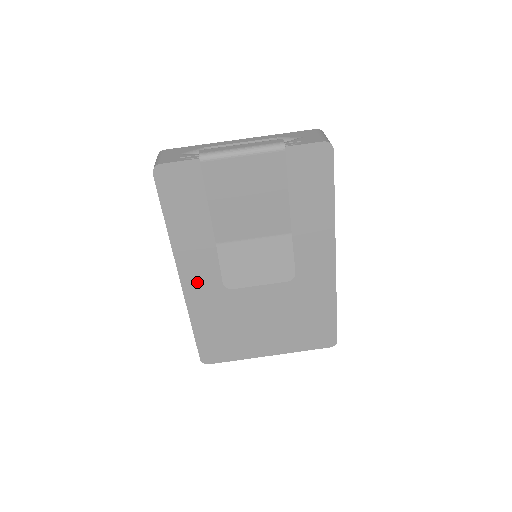
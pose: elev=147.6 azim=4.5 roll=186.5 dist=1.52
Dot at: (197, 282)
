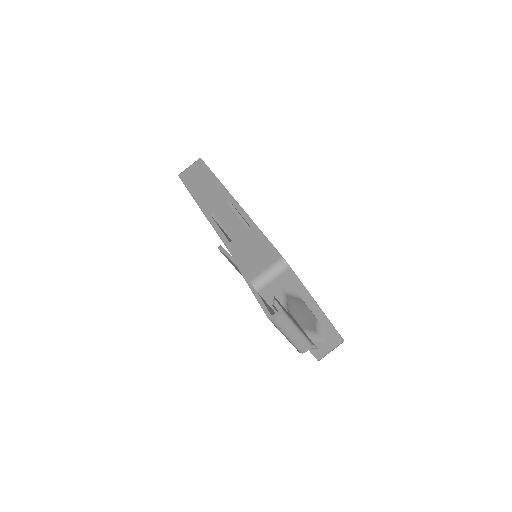
Dot at: occluded
